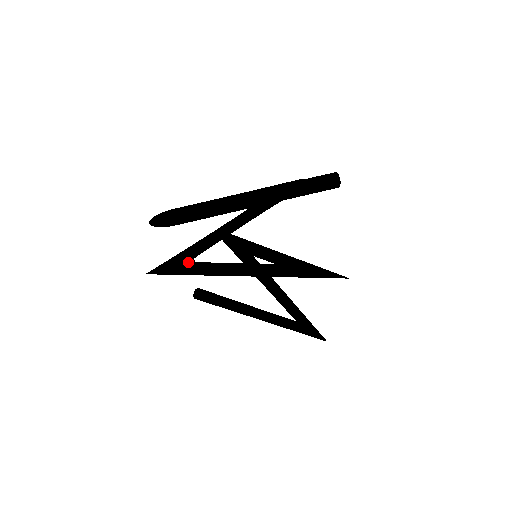
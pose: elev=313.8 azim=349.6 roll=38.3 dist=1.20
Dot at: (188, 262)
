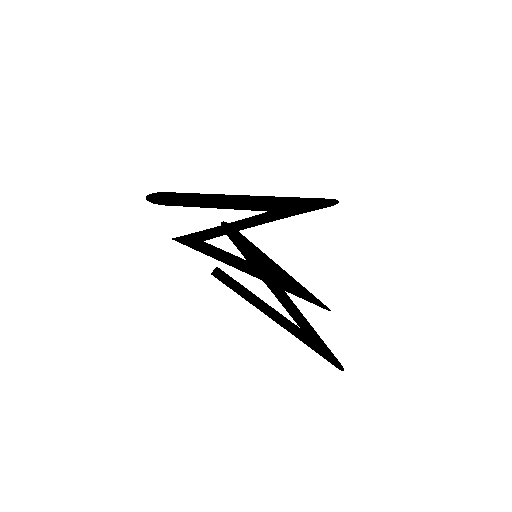
Dot at: (201, 241)
